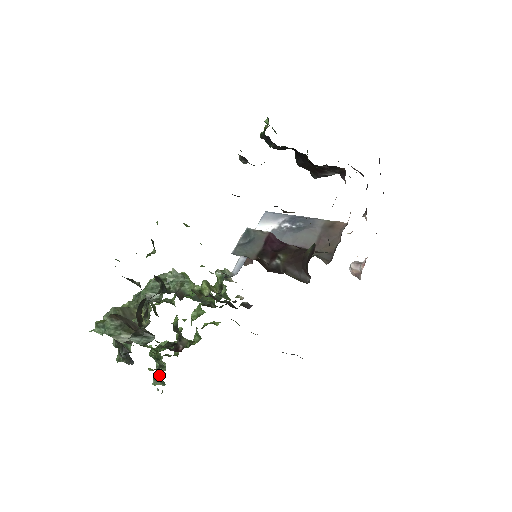
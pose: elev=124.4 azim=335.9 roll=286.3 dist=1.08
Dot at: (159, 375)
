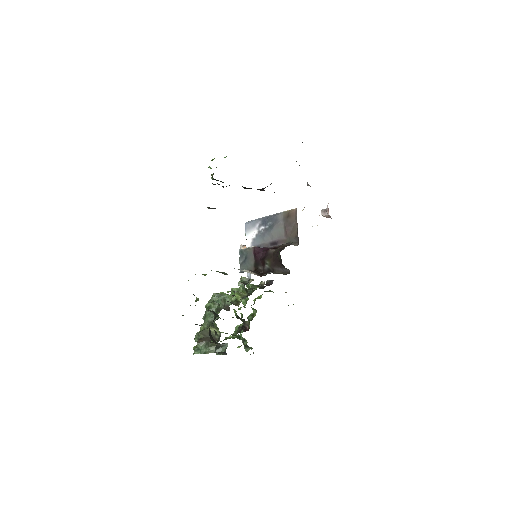
Dot at: (246, 345)
